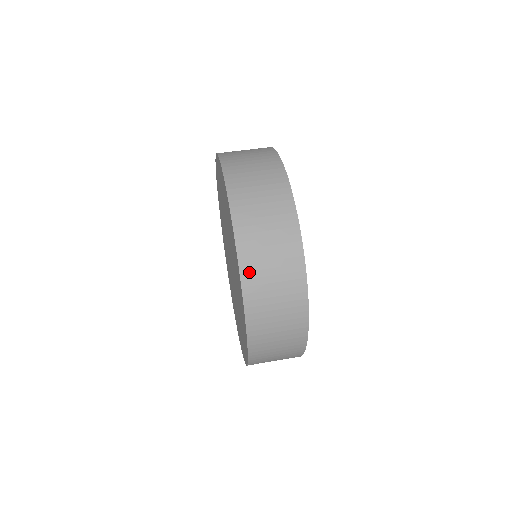
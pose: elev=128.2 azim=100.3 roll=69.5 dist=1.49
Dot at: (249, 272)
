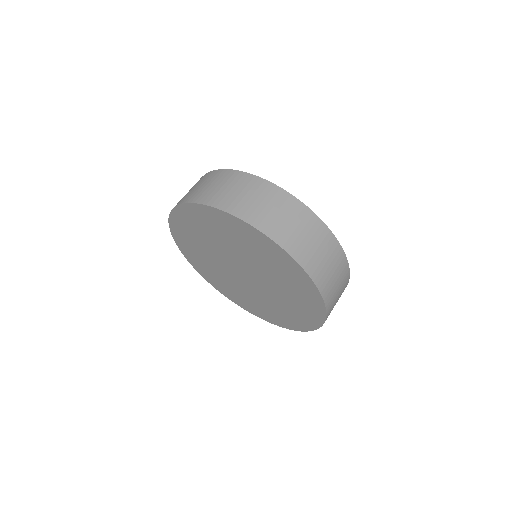
Dot at: (277, 234)
